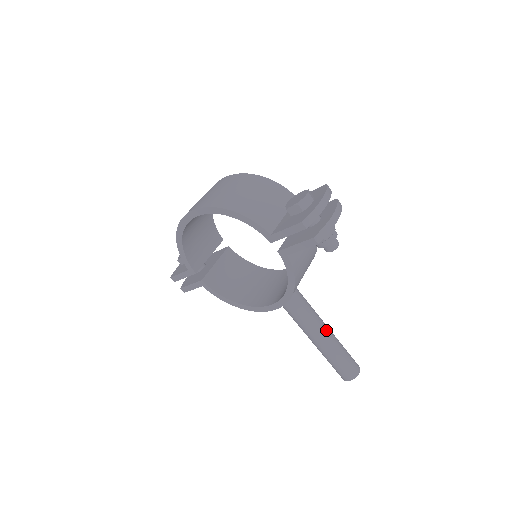
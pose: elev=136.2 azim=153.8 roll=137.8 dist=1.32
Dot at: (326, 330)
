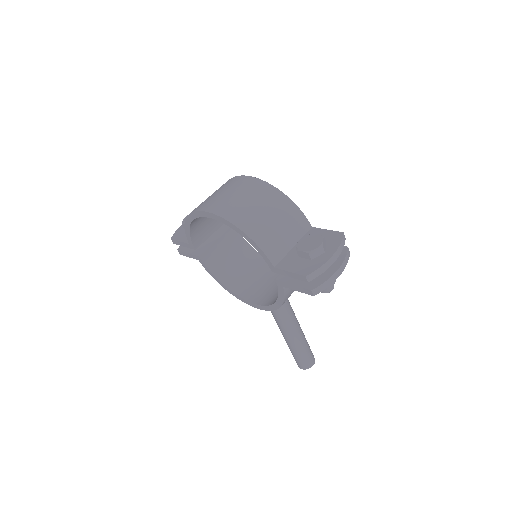
Dot at: (297, 329)
